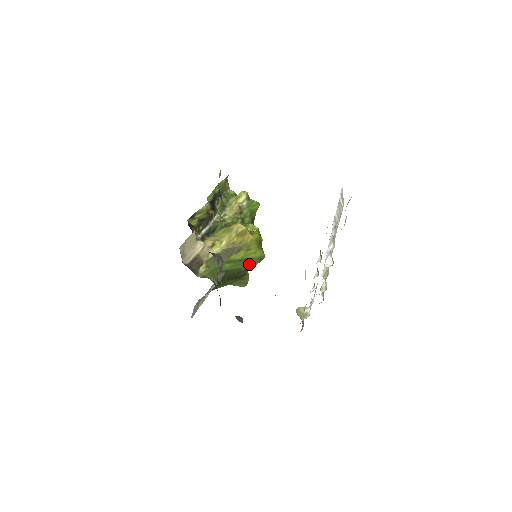
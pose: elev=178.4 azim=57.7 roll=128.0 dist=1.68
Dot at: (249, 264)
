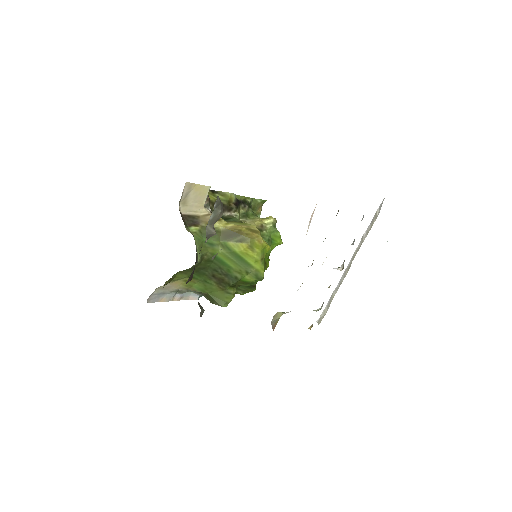
Dot at: (243, 272)
